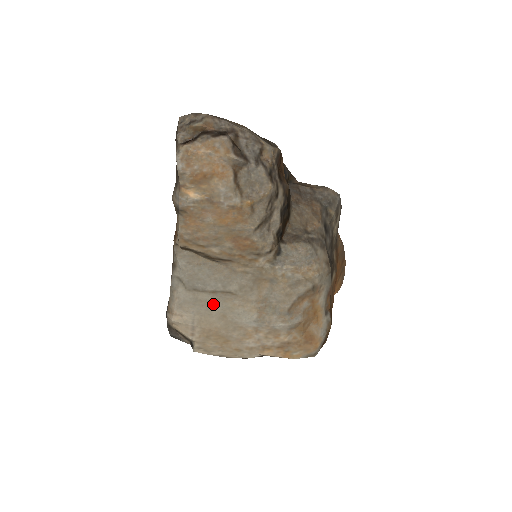
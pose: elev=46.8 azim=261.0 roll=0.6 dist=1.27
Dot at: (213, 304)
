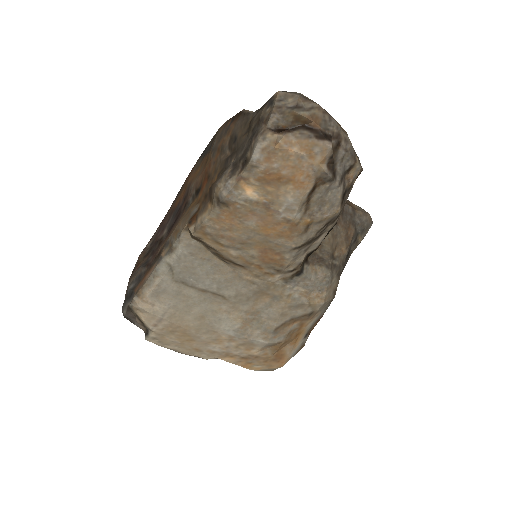
Dot at: (196, 302)
